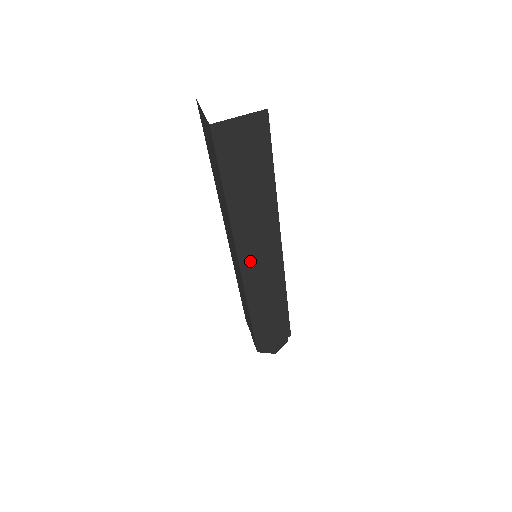
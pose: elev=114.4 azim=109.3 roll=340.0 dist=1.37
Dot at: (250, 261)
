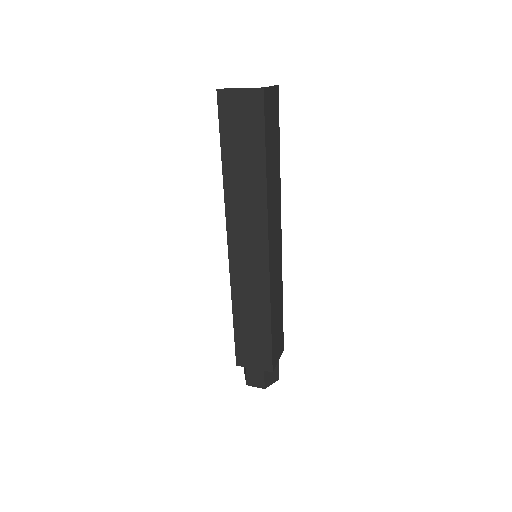
Dot at: (272, 245)
